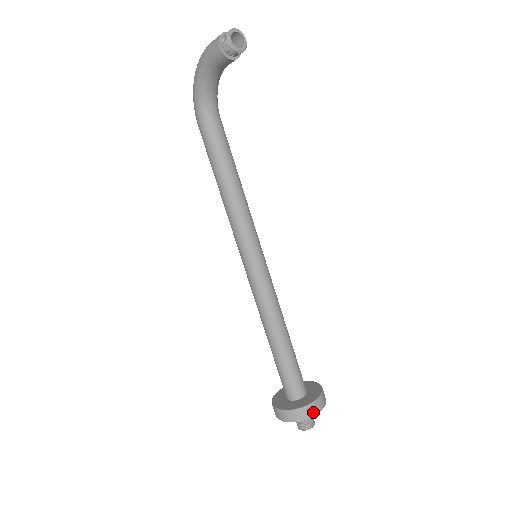
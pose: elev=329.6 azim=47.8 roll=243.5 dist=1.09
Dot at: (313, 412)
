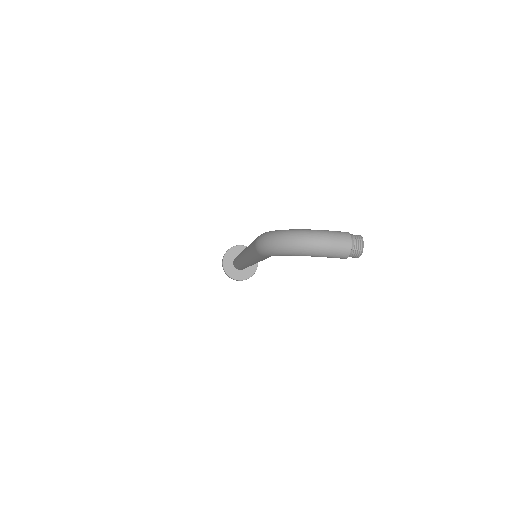
Dot at: occluded
